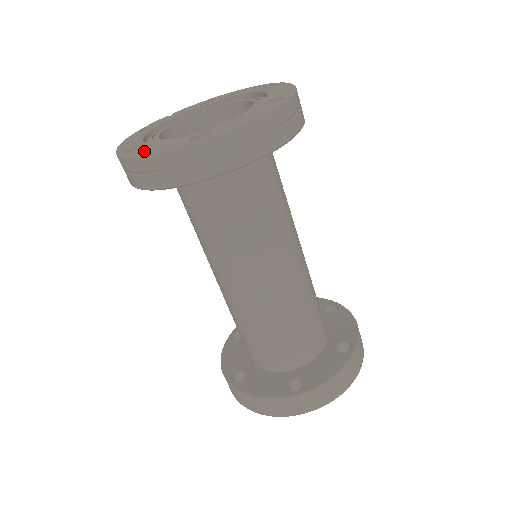
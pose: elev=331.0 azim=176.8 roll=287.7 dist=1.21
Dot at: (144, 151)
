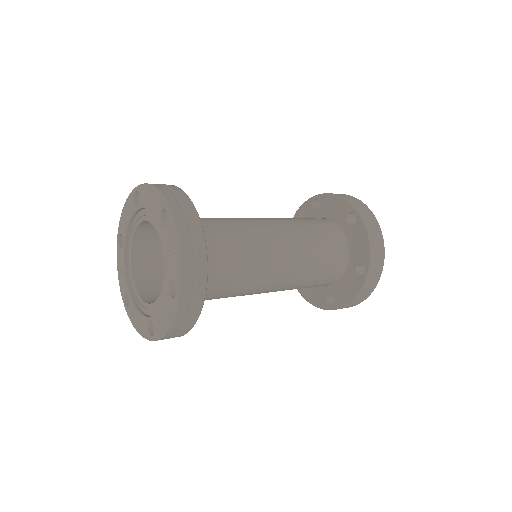
Dot at: (162, 328)
